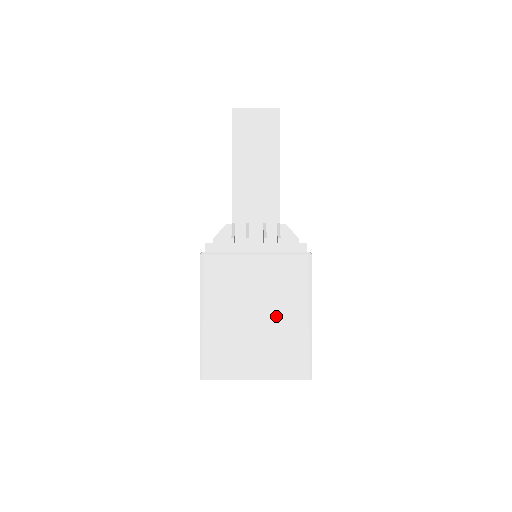
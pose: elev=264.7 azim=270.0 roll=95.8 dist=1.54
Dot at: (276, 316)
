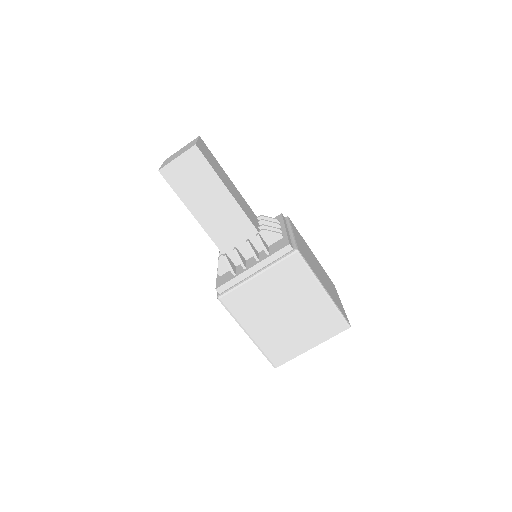
Dot at: (299, 305)
